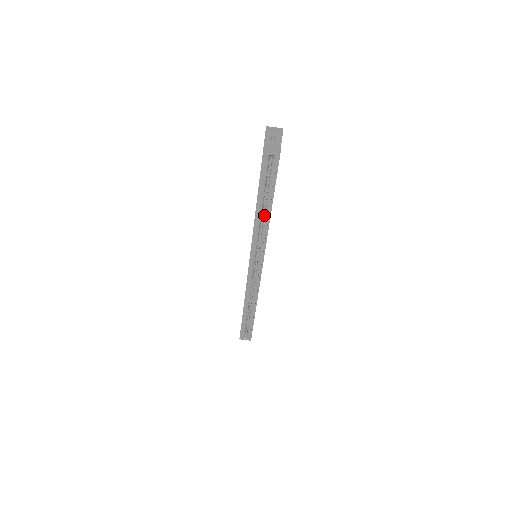
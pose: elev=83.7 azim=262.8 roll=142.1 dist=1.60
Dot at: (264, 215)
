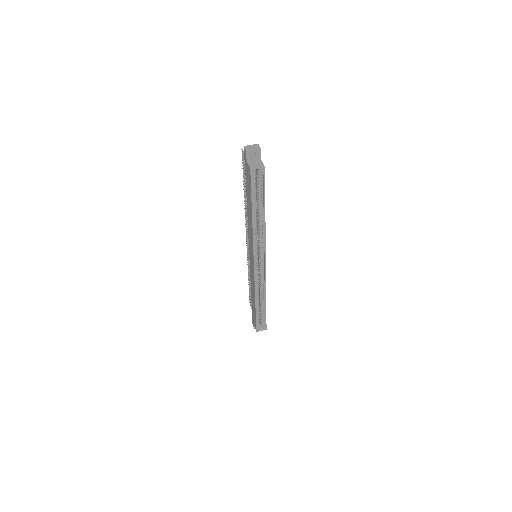
Dot at: (259, 220)
